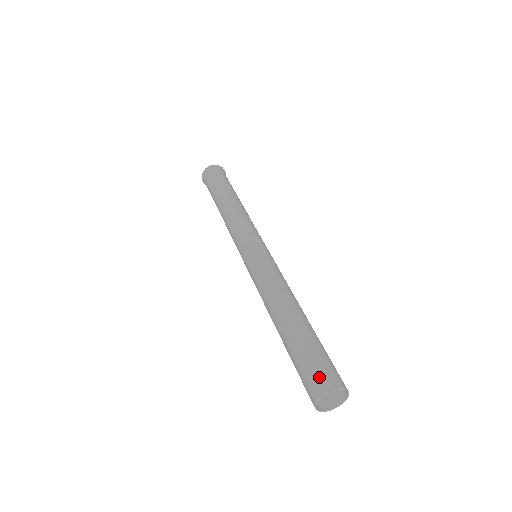
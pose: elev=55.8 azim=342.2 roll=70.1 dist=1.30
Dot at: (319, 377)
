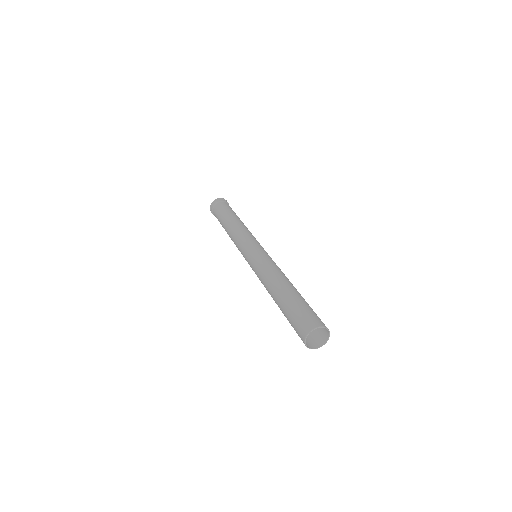
Dot at: (299, 329)
